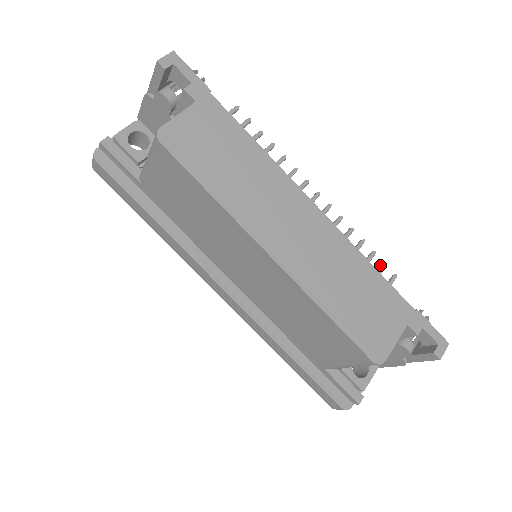
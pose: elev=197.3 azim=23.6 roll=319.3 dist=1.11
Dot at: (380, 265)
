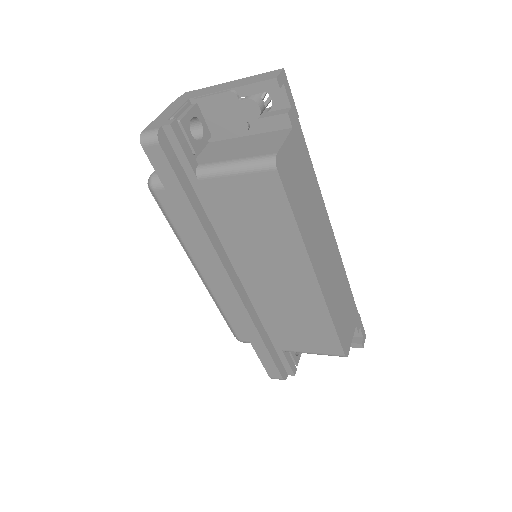
Dot at: occluded
